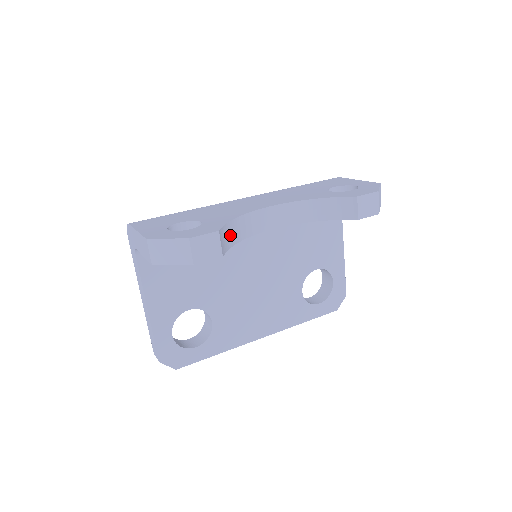
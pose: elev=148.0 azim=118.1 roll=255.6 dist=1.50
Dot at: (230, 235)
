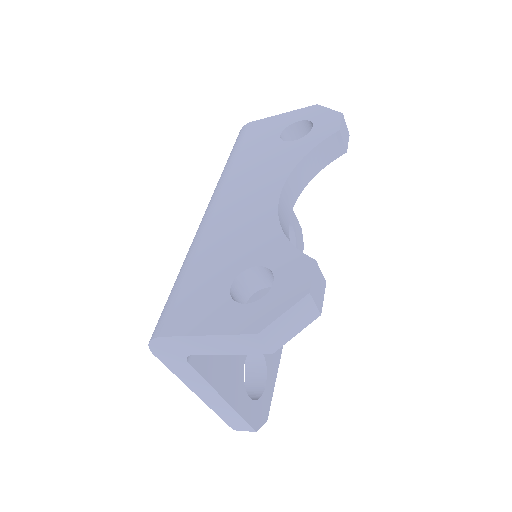
Dot at: occluded
